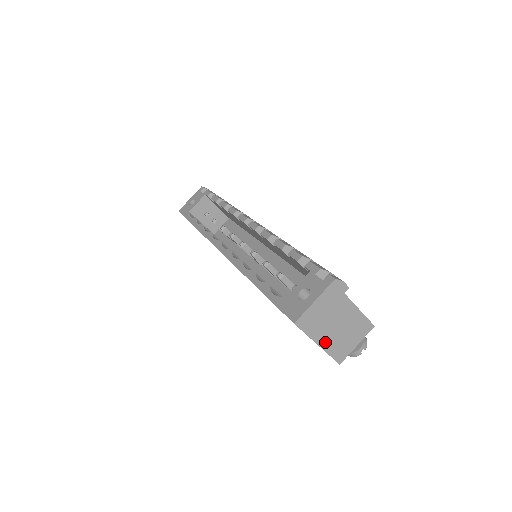
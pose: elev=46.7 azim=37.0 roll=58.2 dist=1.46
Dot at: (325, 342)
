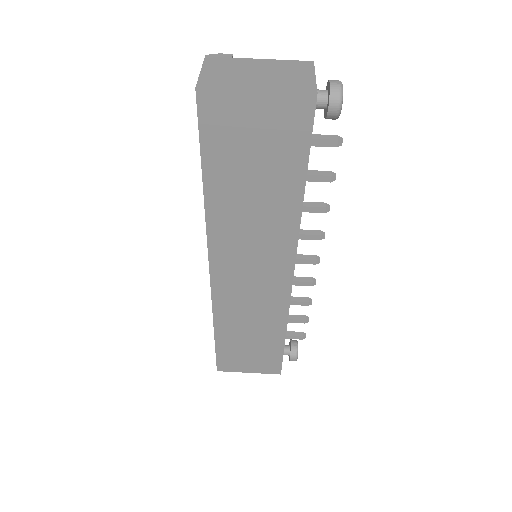
Dot at: (263, 87)
